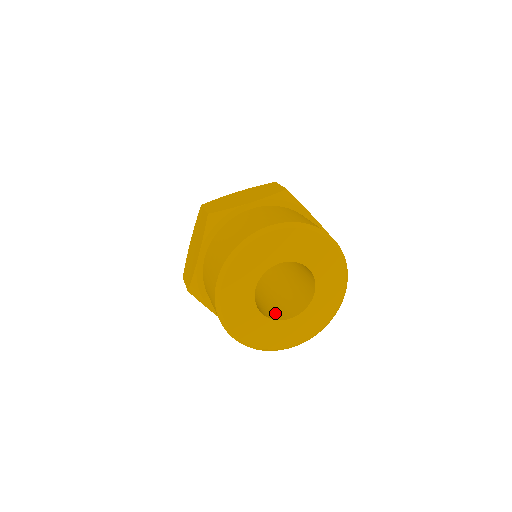
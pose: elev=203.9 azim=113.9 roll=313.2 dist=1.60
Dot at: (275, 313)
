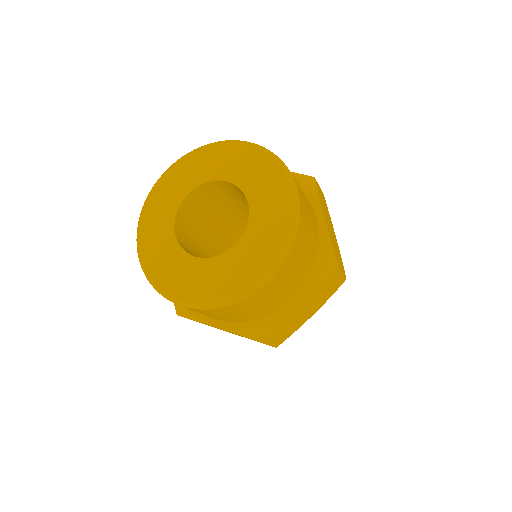
Dot at: occluded
